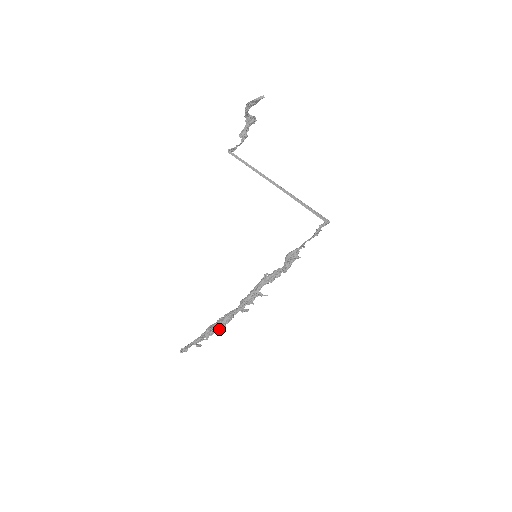
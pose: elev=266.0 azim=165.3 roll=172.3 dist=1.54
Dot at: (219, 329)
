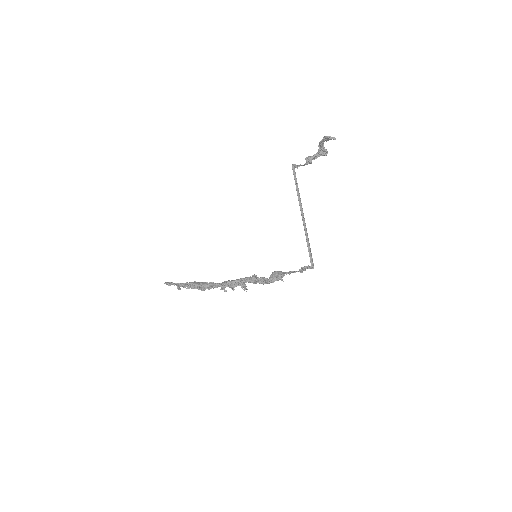
Dot at: (199, 288)
